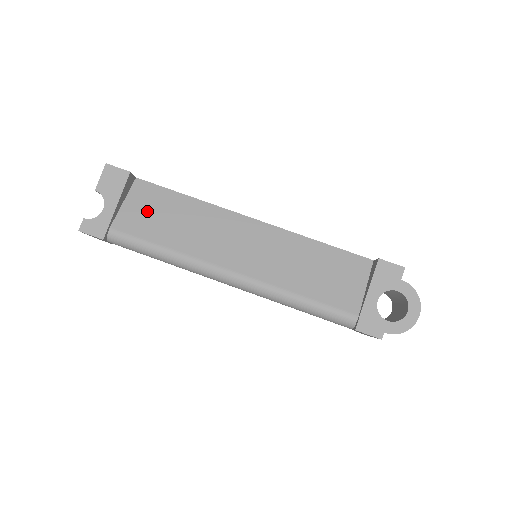
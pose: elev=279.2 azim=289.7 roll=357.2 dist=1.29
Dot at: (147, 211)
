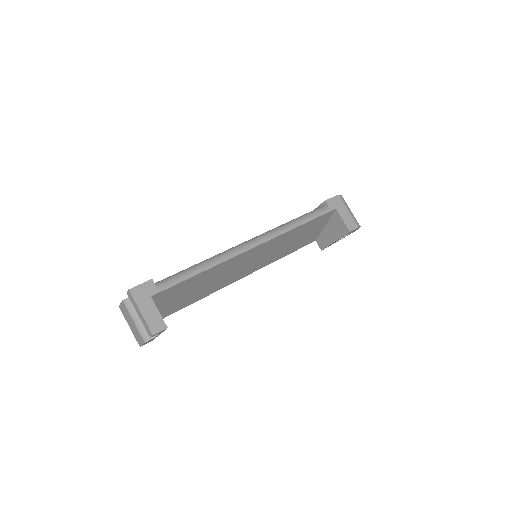
Dot at: occluded
